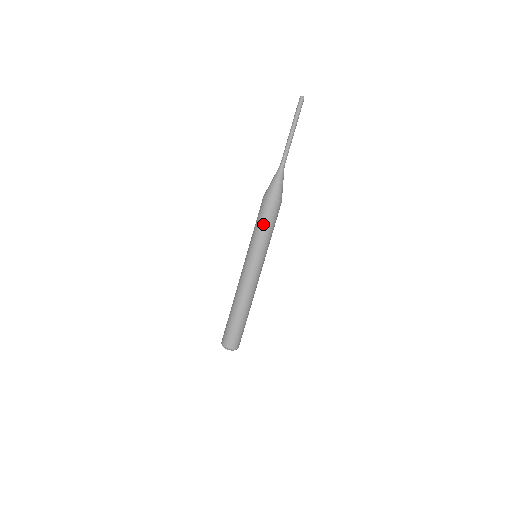
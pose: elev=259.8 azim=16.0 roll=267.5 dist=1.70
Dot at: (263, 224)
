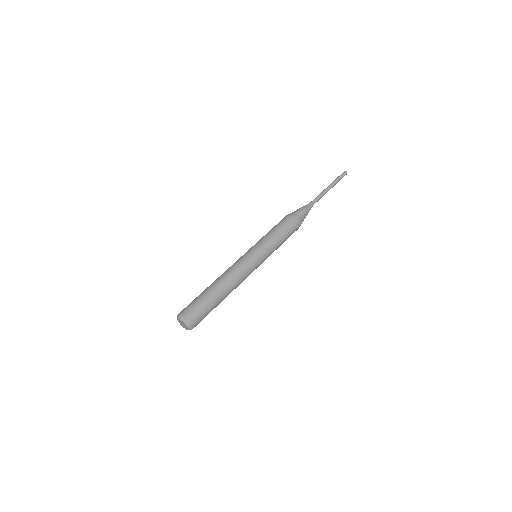
Dot at: occluded
